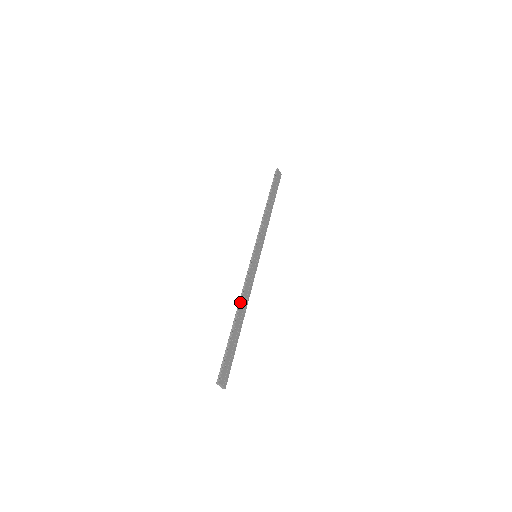
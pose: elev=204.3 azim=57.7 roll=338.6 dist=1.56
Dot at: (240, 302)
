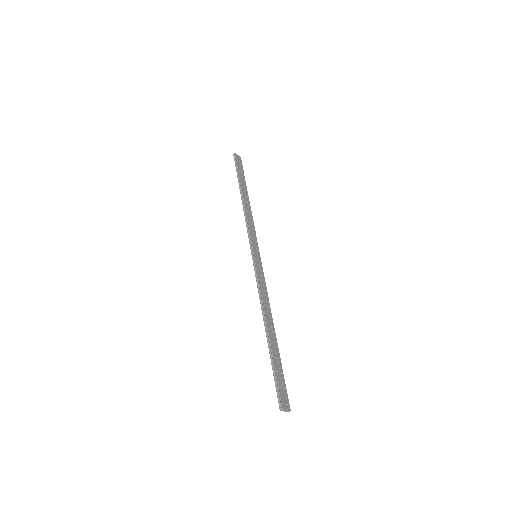
Dot at: (263, 313)
